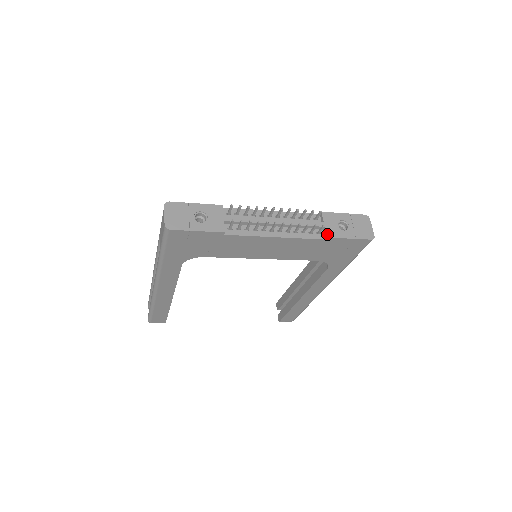
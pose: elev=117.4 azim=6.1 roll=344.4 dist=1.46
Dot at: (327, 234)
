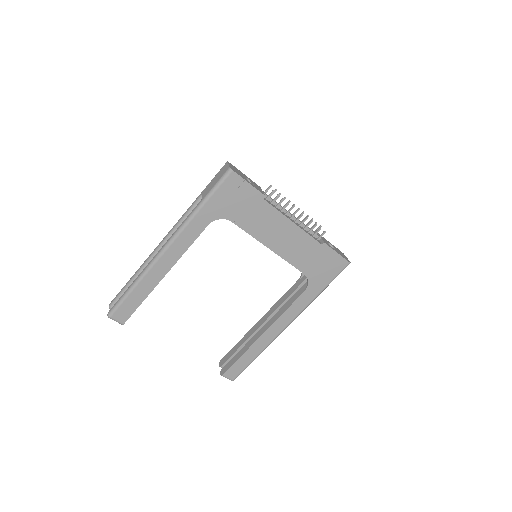
Dot at: (324, 241)
